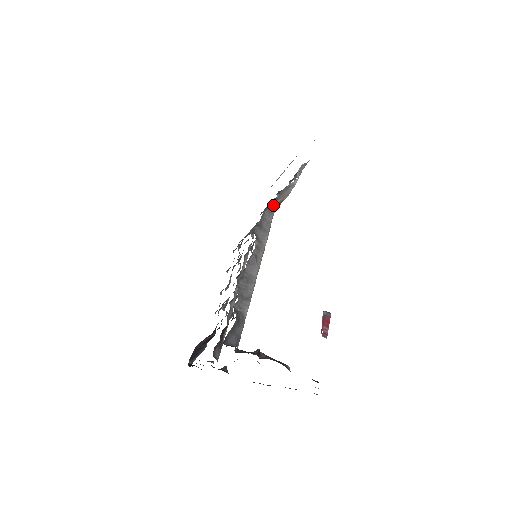
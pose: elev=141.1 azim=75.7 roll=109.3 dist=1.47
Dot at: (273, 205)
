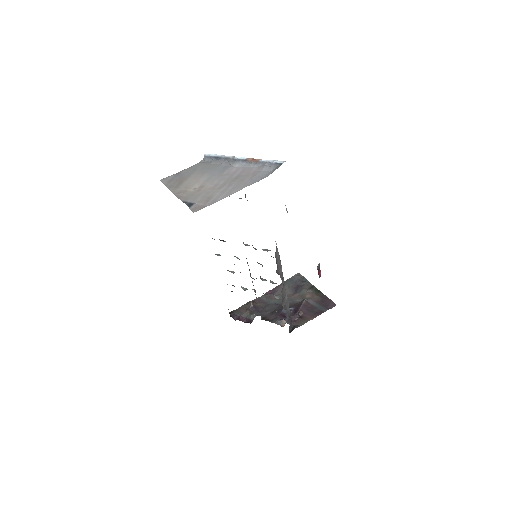
Dot at: occluded
